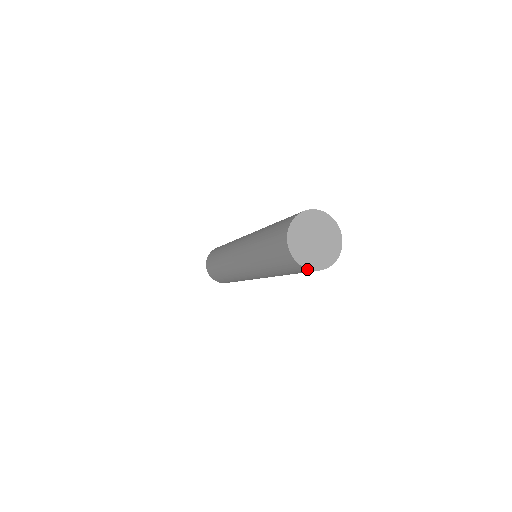
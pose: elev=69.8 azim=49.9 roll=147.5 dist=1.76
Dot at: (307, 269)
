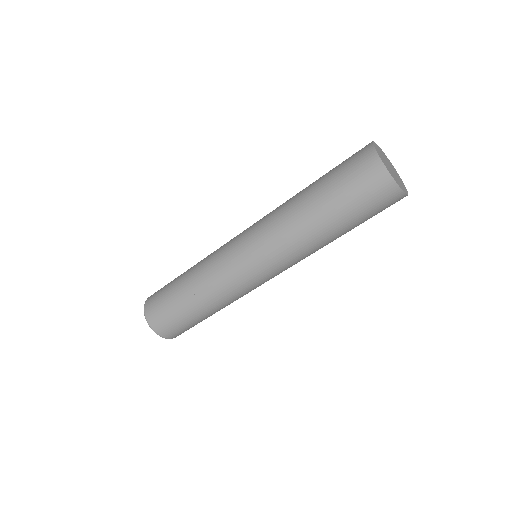
Dot at: (402, 193)
